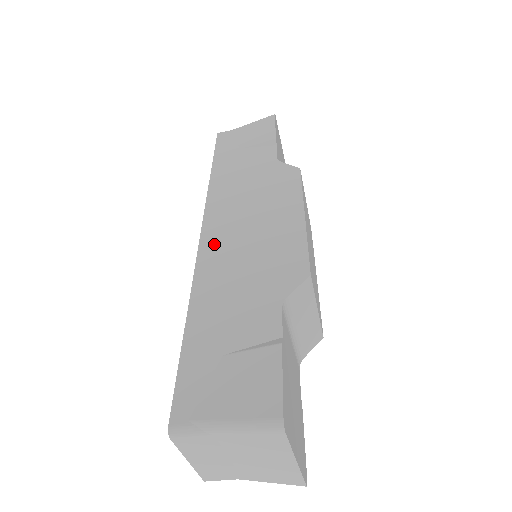
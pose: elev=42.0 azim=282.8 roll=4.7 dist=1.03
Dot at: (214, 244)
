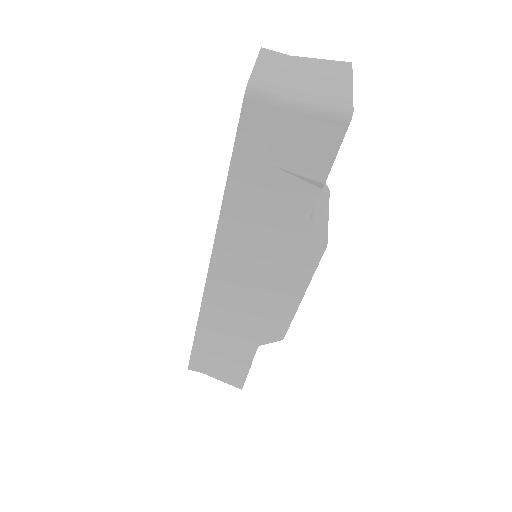
Dot at: occluded
